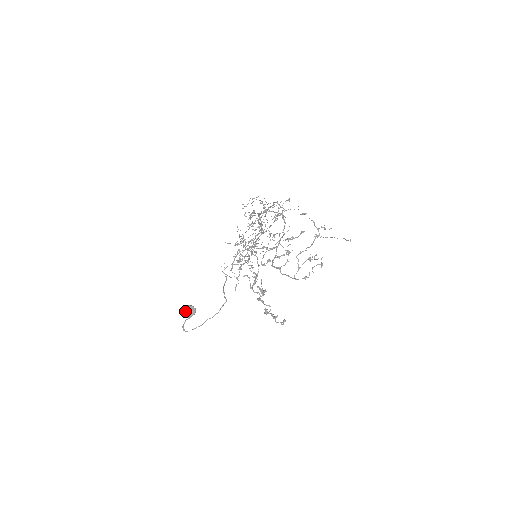
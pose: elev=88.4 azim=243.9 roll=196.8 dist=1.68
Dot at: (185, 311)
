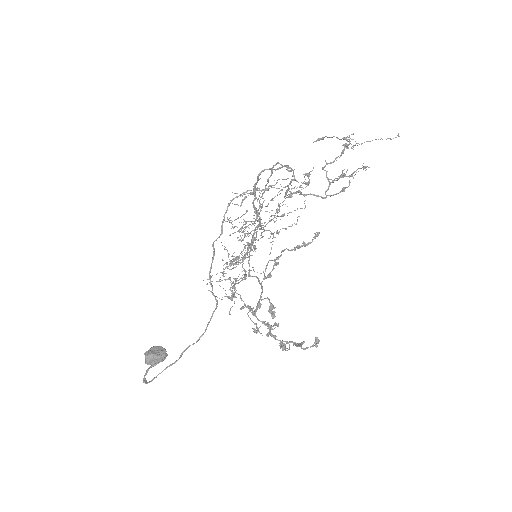
Dot at: (148, 353)
